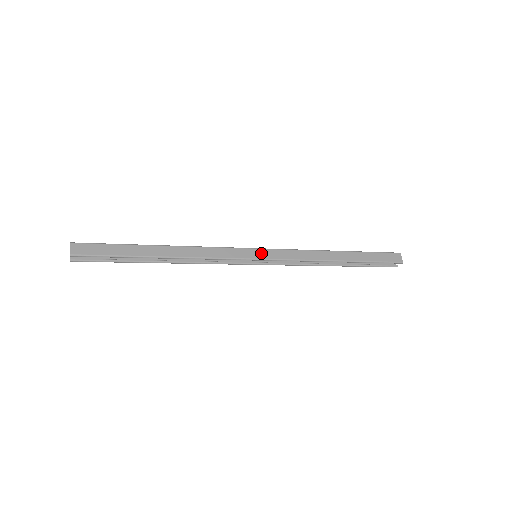
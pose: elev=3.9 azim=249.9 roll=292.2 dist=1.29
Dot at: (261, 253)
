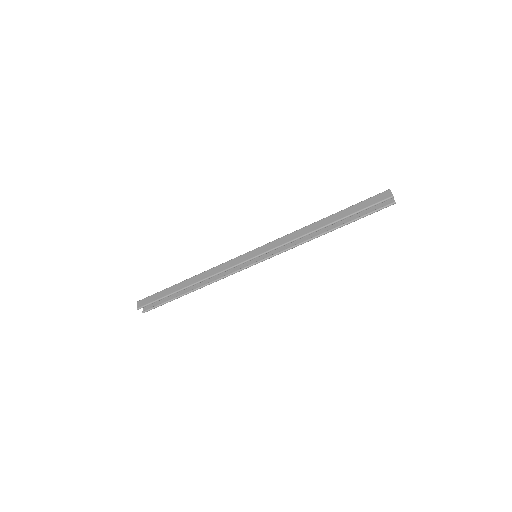
Dot at: (256, 252)
